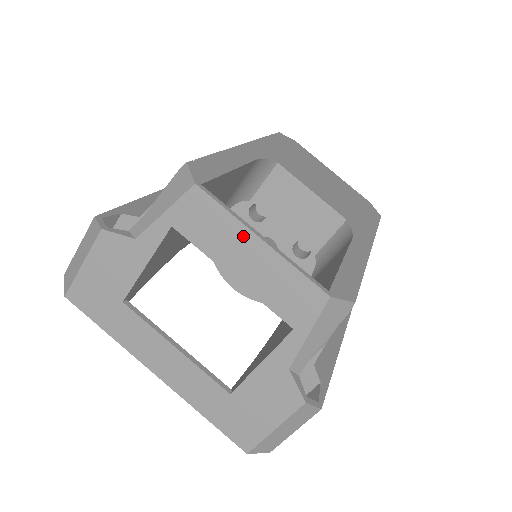
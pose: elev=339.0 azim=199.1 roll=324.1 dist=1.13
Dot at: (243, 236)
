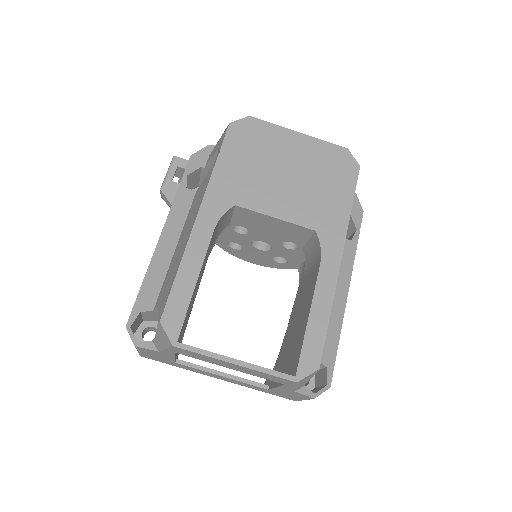
Dot at: (222, 362)
